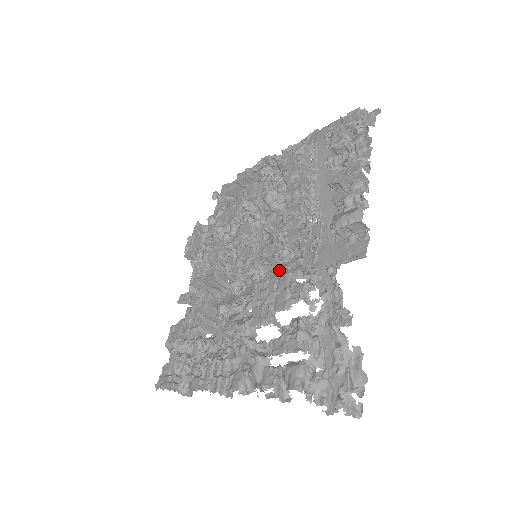
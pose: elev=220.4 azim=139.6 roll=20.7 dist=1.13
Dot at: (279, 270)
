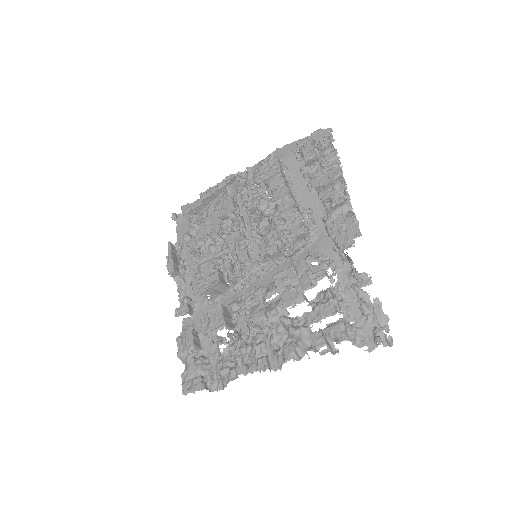
Dot at: (282, 262)
